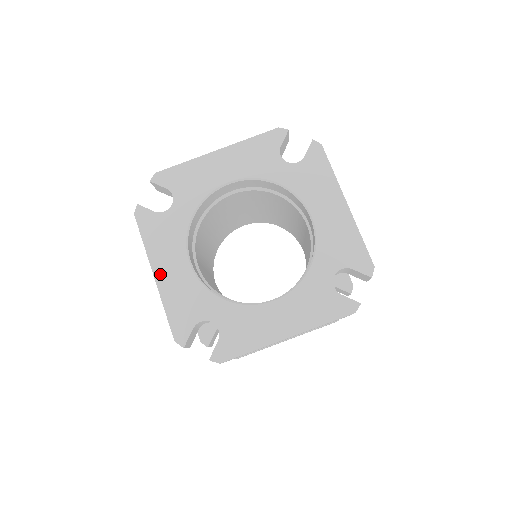
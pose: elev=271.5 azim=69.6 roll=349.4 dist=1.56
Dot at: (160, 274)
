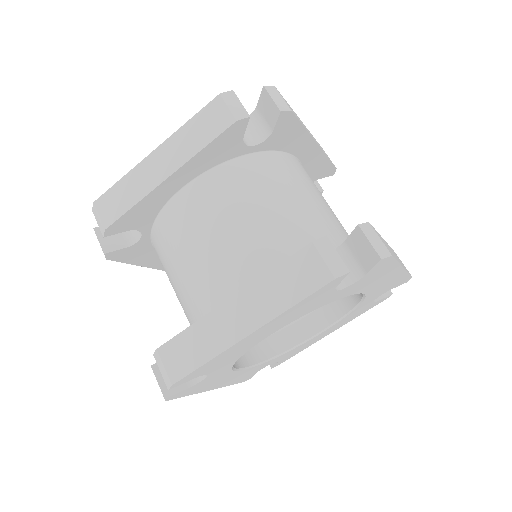
Dot at: (216, 387)
